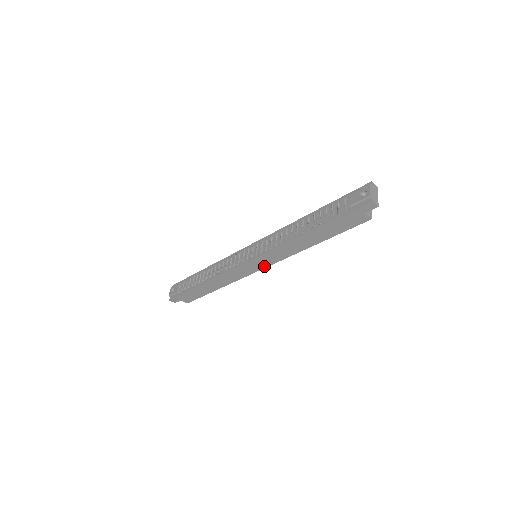
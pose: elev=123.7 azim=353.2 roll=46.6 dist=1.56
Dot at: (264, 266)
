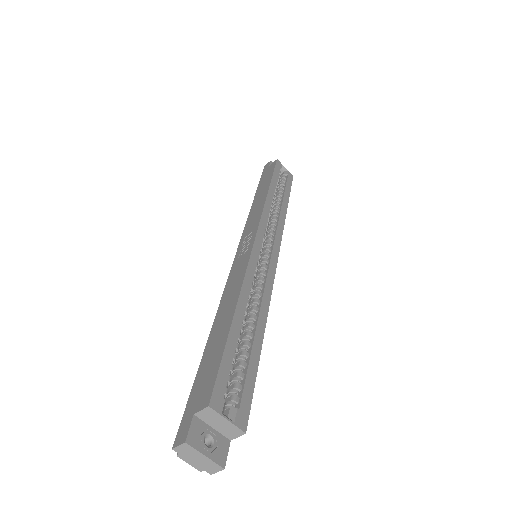
Dot at: occluded
